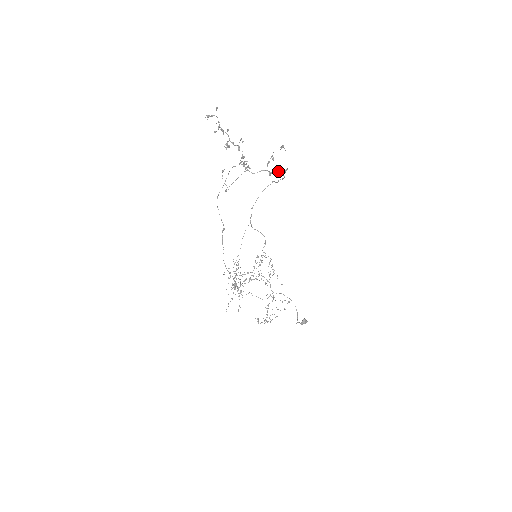
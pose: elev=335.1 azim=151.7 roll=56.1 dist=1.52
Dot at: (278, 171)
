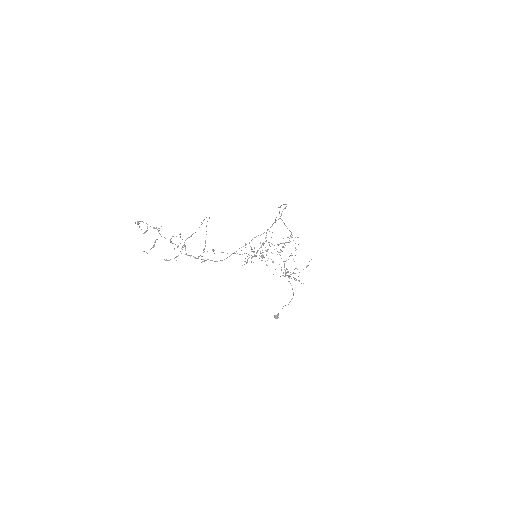
Dot at: occluded
